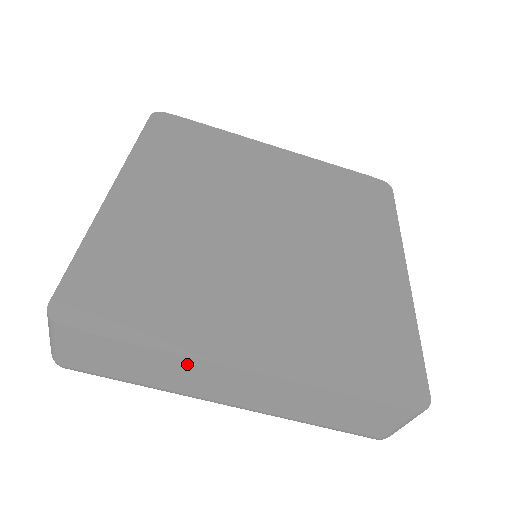
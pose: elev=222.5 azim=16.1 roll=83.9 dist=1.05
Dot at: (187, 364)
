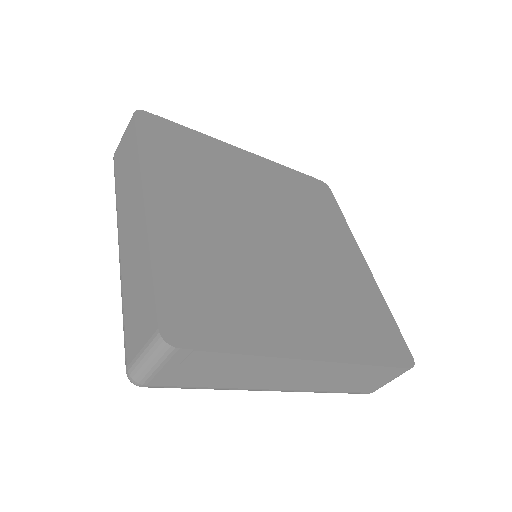
Dot at: (271, 364)
